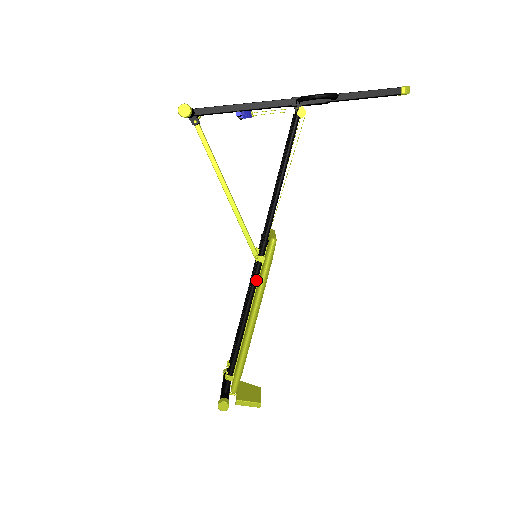
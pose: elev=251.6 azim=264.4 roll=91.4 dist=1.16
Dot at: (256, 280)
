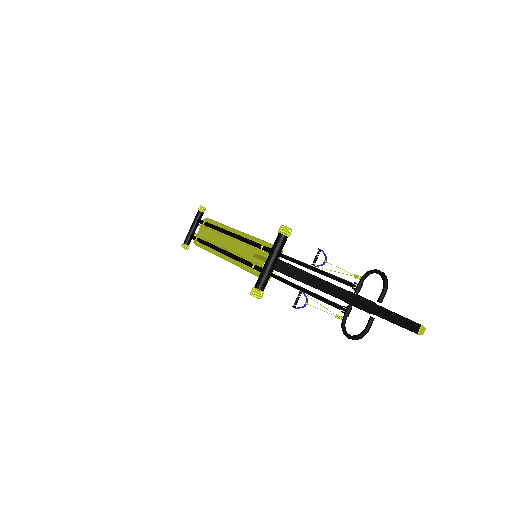
Dot at: (244, 264)
